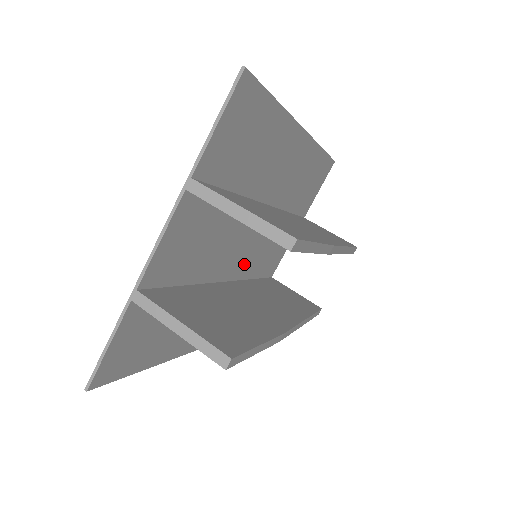
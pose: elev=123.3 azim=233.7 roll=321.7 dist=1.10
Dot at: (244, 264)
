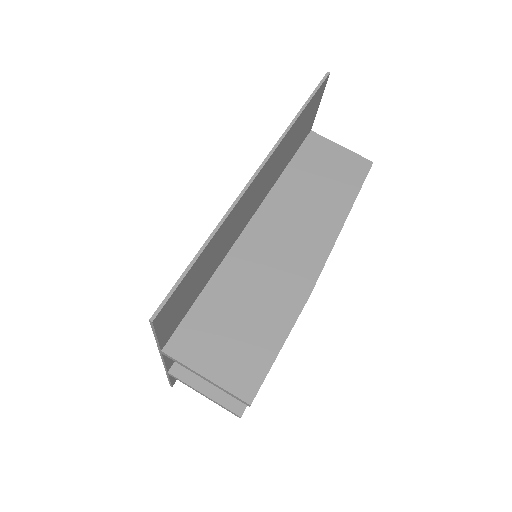
Dot at: occluded
